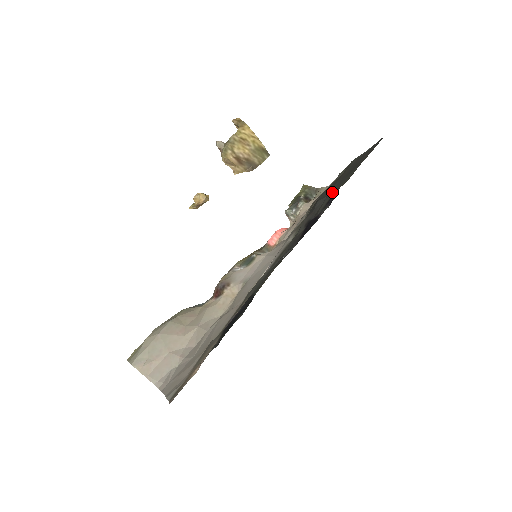
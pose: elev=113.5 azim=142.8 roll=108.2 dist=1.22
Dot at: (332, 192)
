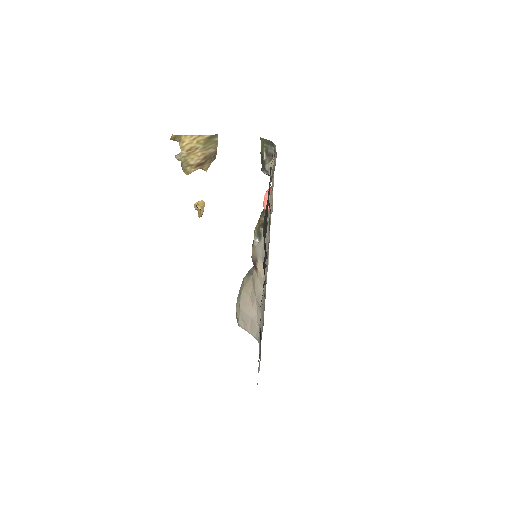
Dot at: occluded
